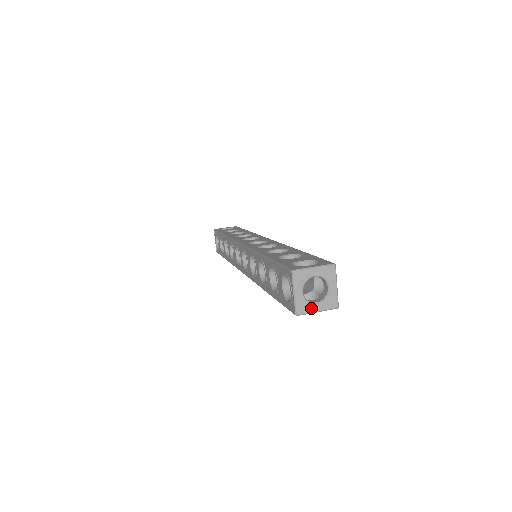
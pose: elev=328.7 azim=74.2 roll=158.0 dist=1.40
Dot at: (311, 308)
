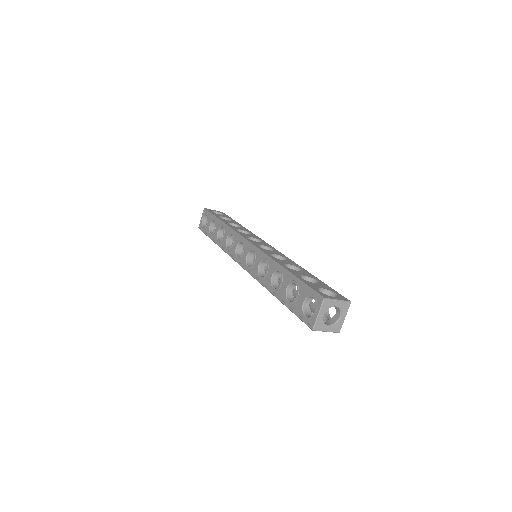
Dot at: (324, 328)
